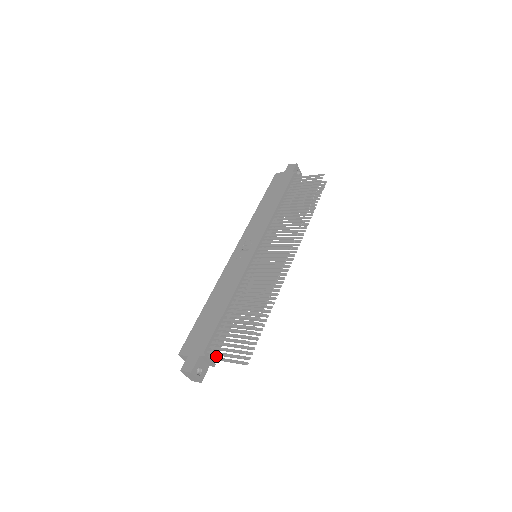
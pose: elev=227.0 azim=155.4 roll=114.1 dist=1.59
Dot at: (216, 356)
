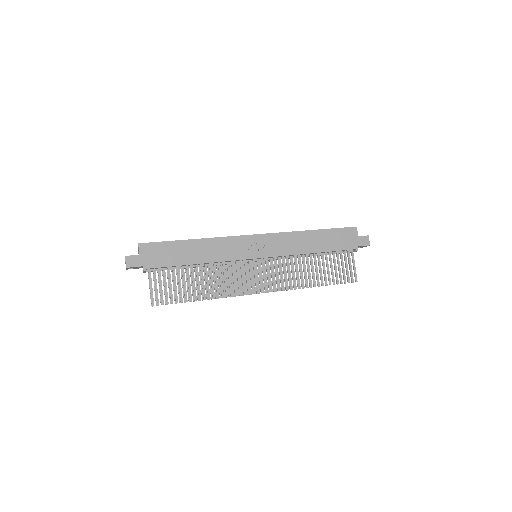
Dot at: occluded
